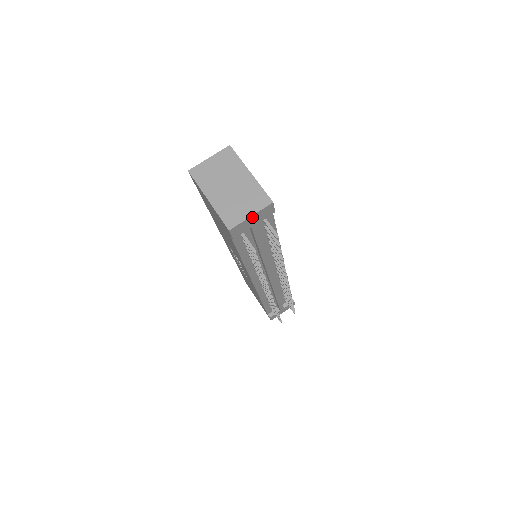
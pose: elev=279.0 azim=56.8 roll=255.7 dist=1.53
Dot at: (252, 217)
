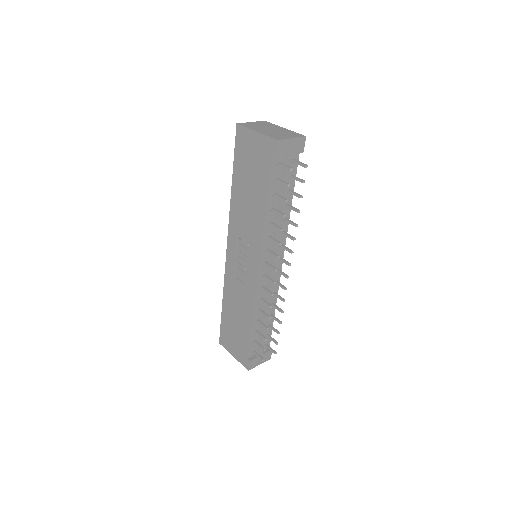
Dot at: (292, 141)
